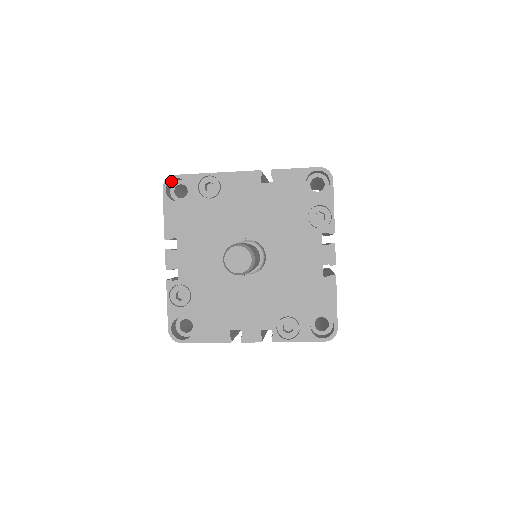
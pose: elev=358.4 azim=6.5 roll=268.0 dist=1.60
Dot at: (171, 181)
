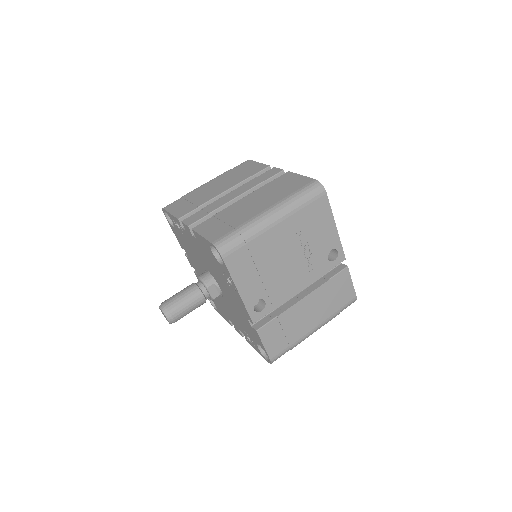
Dot at: (223, 249)
